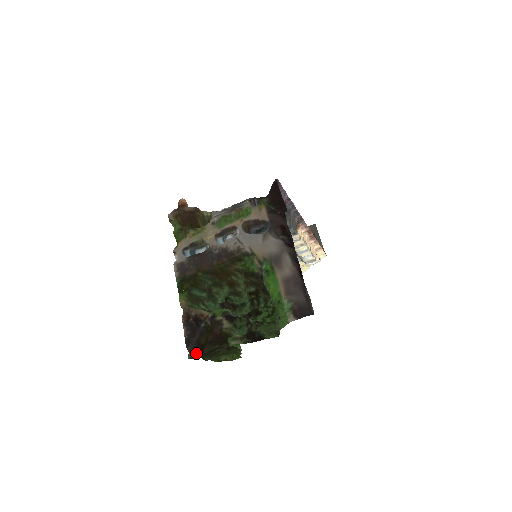
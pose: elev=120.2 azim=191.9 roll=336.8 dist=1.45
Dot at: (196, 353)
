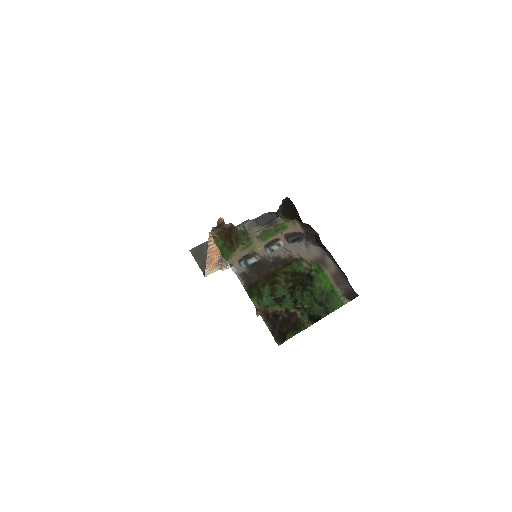
Dot at: (279, 340)
